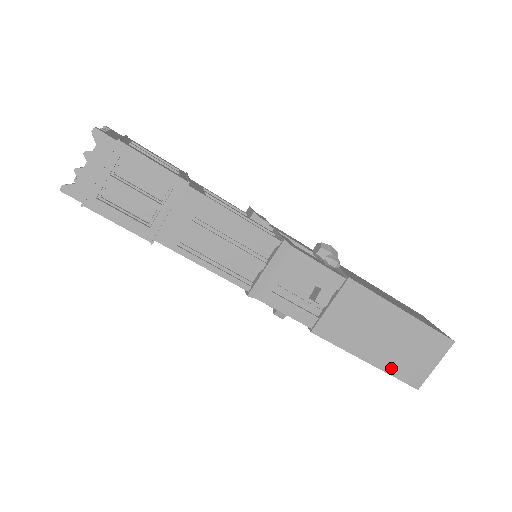
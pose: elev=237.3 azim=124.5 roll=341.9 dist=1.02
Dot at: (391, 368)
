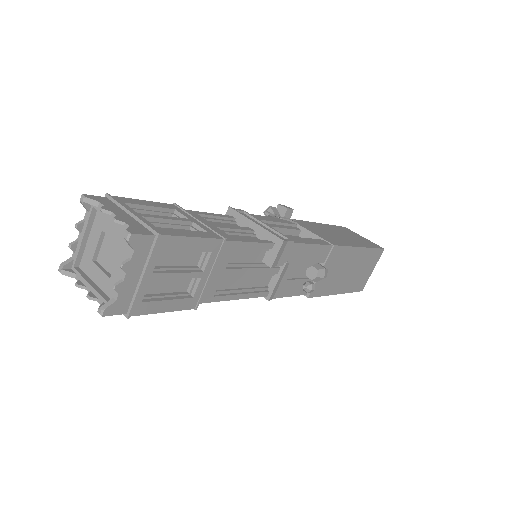
Dot at: occluded
